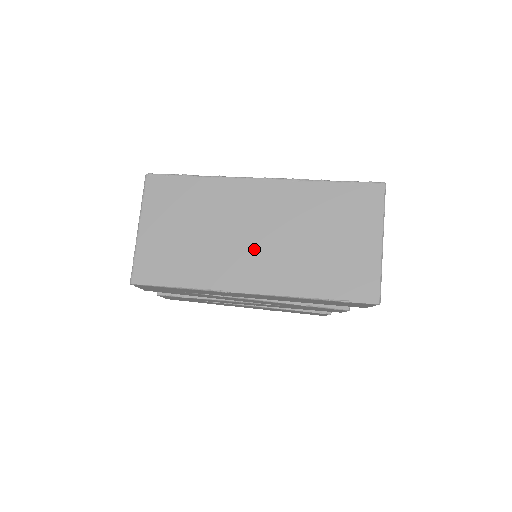
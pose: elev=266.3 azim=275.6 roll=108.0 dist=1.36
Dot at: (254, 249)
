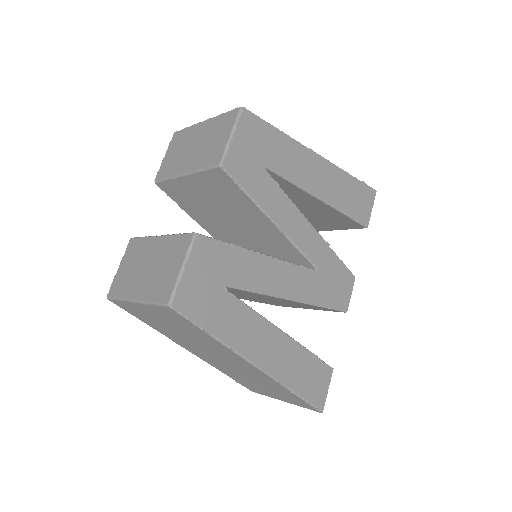
Dot at: (212, 357)
